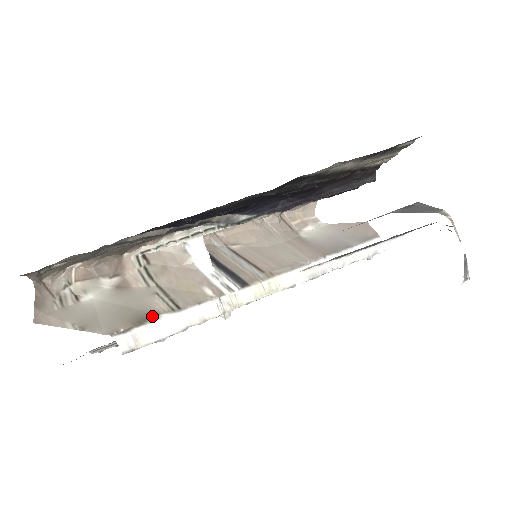
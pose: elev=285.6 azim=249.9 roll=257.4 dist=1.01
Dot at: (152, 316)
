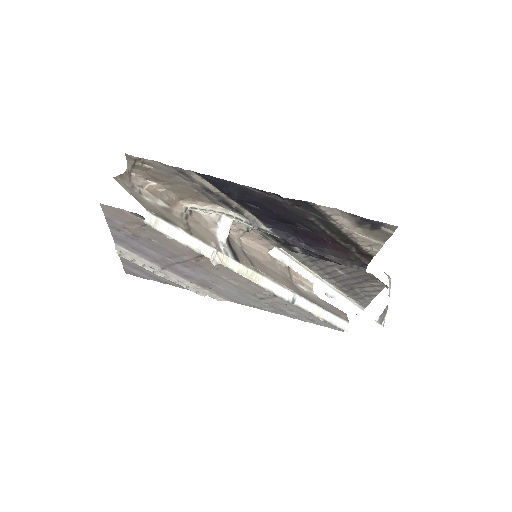
Dot at: (173, 223)
